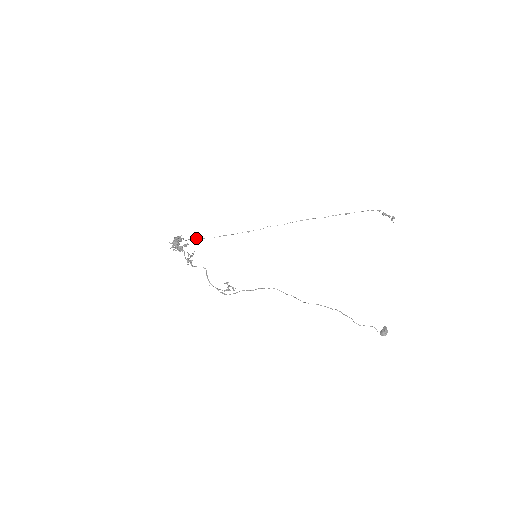
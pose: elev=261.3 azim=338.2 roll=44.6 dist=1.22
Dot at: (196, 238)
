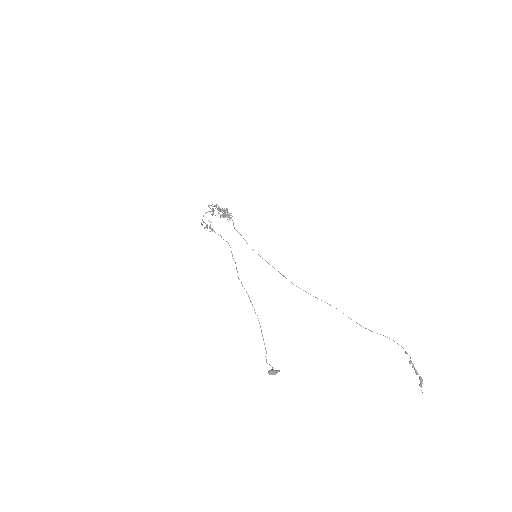
Dot at: occluded
